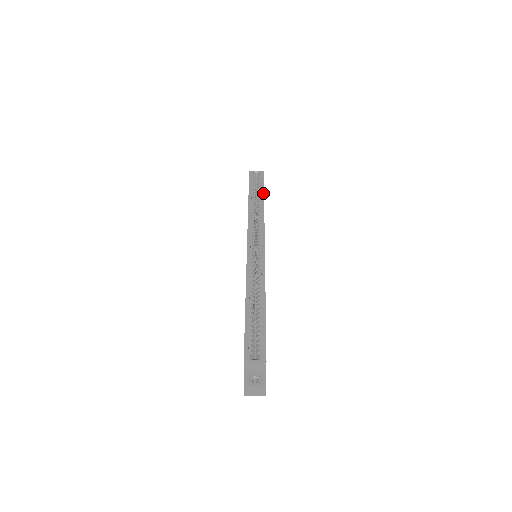
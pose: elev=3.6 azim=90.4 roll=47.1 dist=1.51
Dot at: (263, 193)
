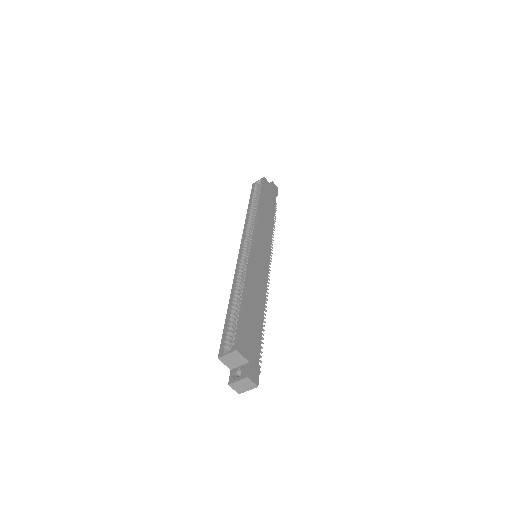
Dot at: (260, 196)
